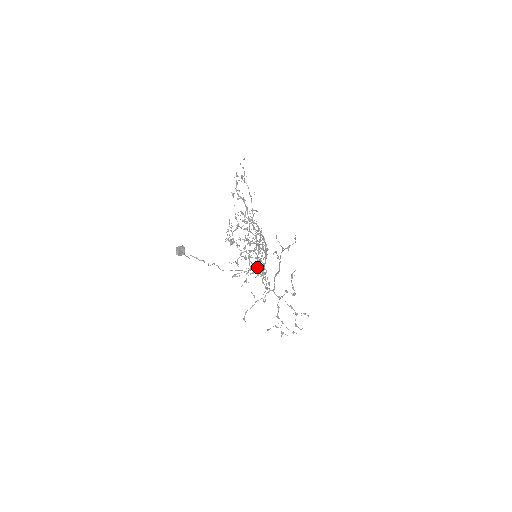
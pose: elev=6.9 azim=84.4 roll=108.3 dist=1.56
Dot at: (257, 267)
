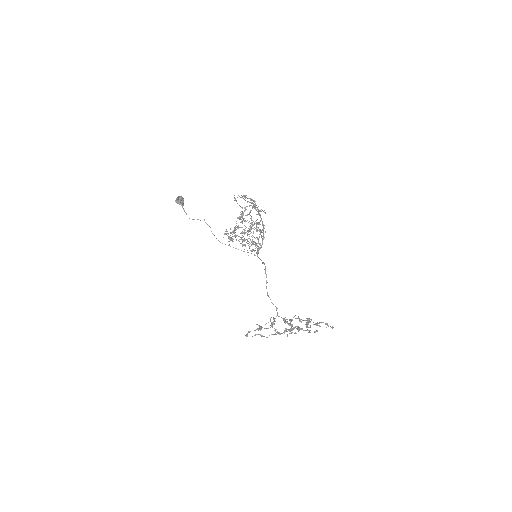
Dot at: occluded
